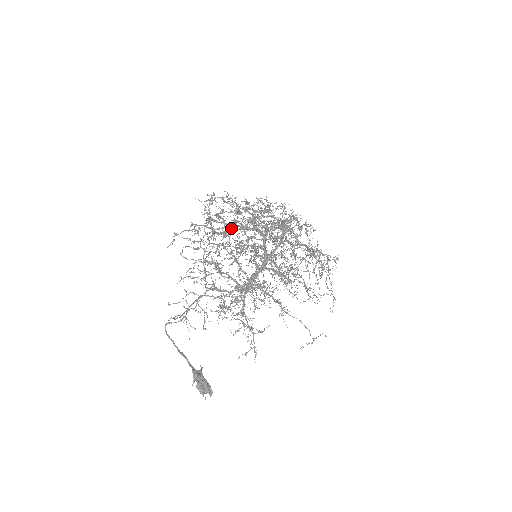
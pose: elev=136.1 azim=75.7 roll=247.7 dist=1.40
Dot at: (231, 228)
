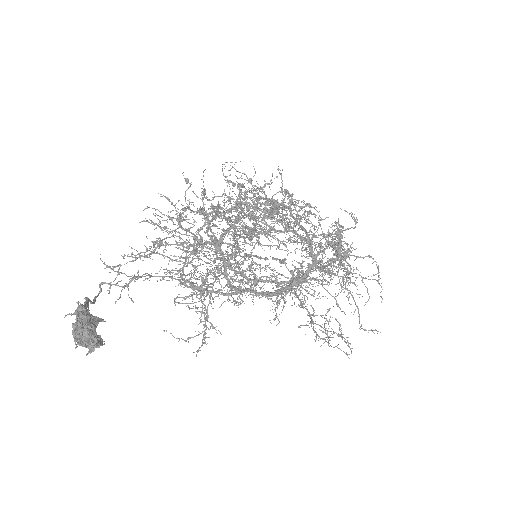
Dot at: (222, 212)
